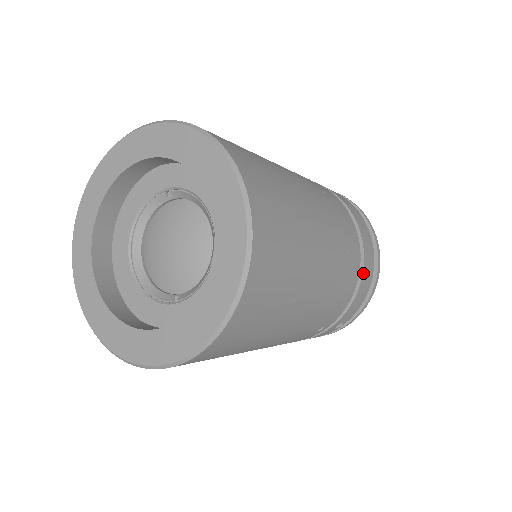
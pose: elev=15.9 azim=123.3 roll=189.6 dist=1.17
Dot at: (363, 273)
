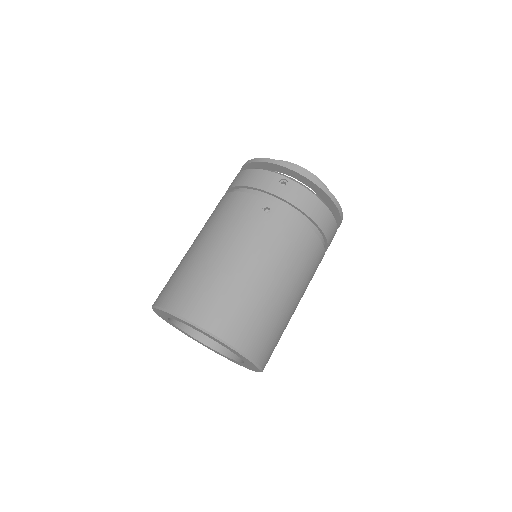
Dot at: (328, 242)
